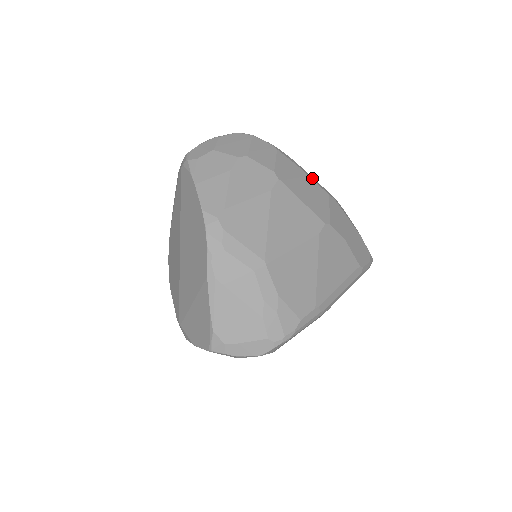
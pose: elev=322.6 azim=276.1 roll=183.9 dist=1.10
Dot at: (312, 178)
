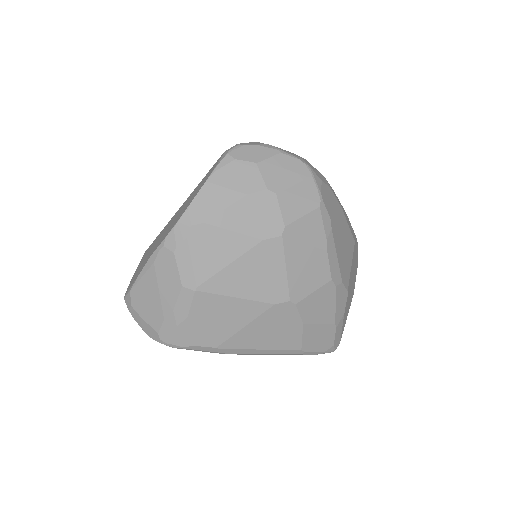
Dot at: (332, 254)
